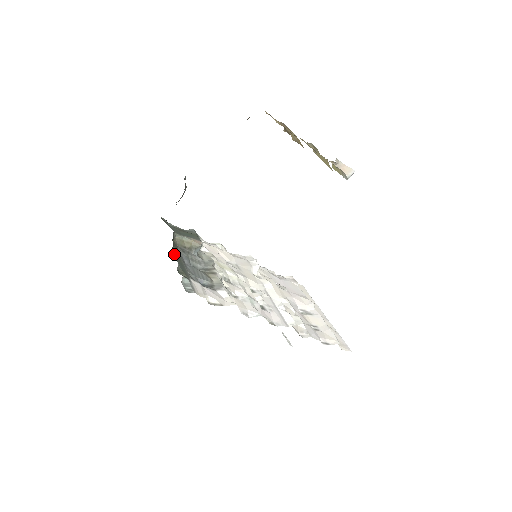
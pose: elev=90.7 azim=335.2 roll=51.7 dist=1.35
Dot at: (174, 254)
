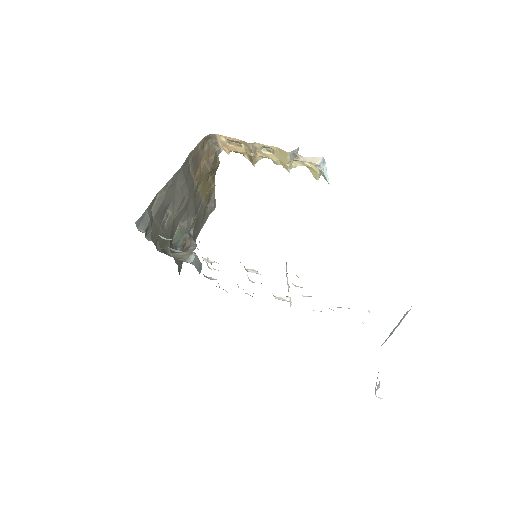
Dot at: (159, 251)
